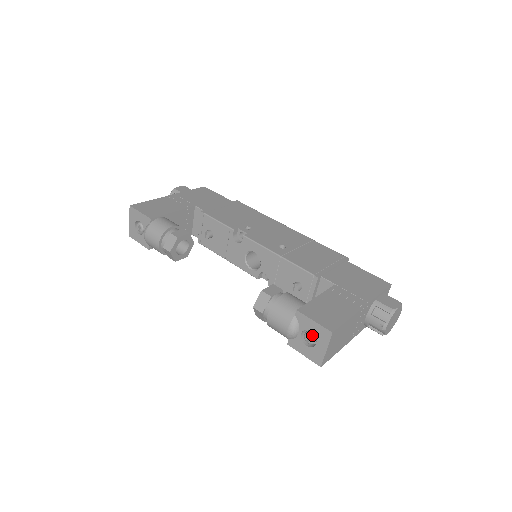
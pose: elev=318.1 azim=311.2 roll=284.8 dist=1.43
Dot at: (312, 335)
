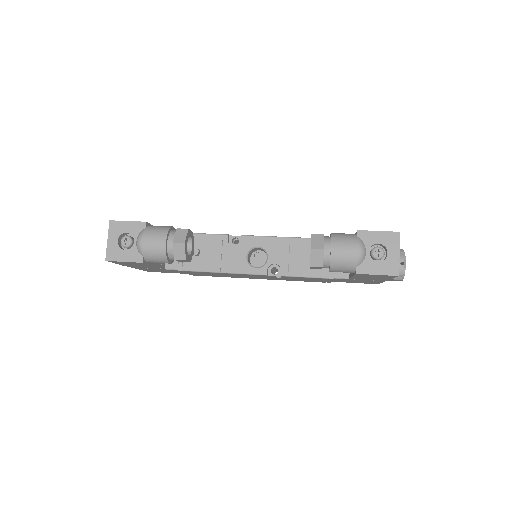
Dot at: (380, 247)
